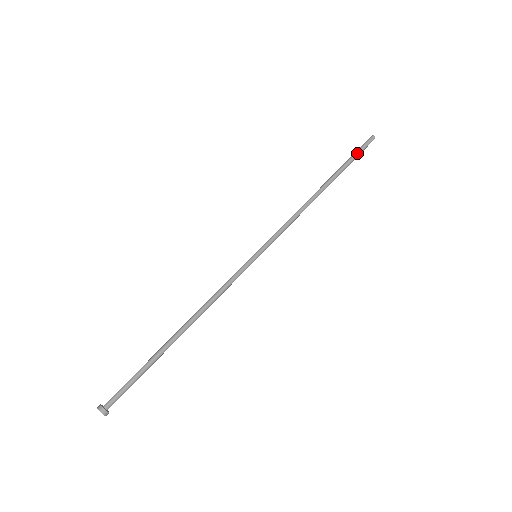
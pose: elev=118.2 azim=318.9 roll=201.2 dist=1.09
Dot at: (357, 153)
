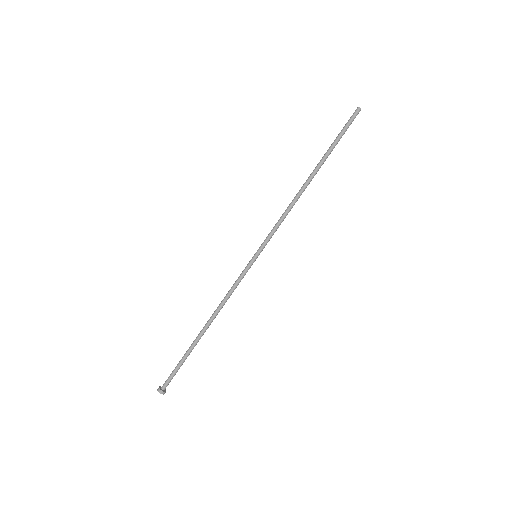
Dot at: (342, 132)
